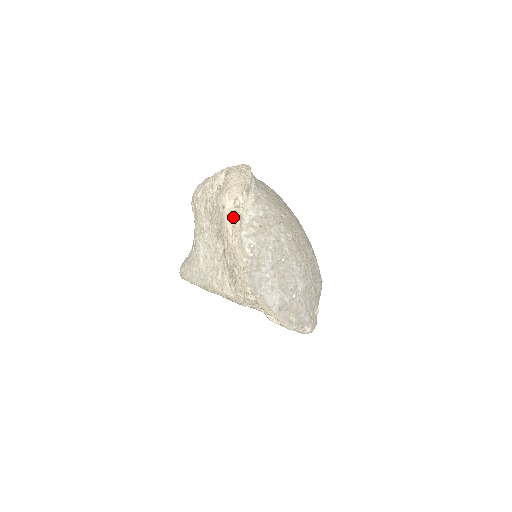
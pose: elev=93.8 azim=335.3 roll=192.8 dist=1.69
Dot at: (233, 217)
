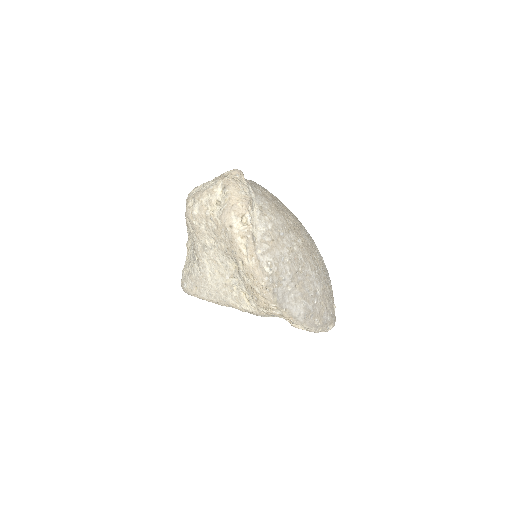
Dot at: (244, 237)
